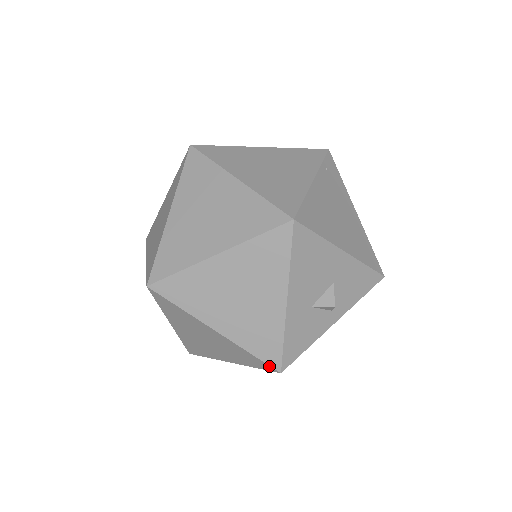
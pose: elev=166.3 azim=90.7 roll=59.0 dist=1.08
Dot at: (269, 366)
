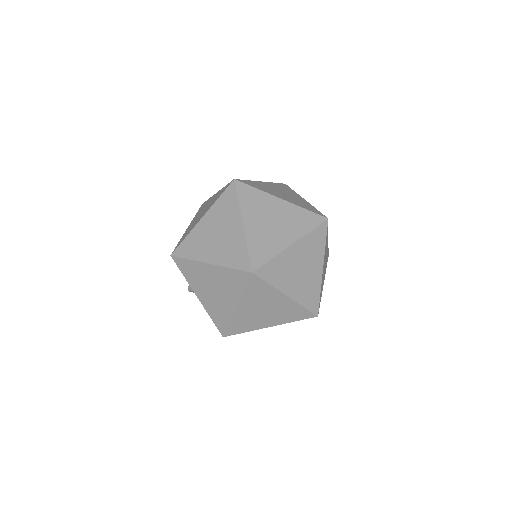
Dot at: (320, 216)
